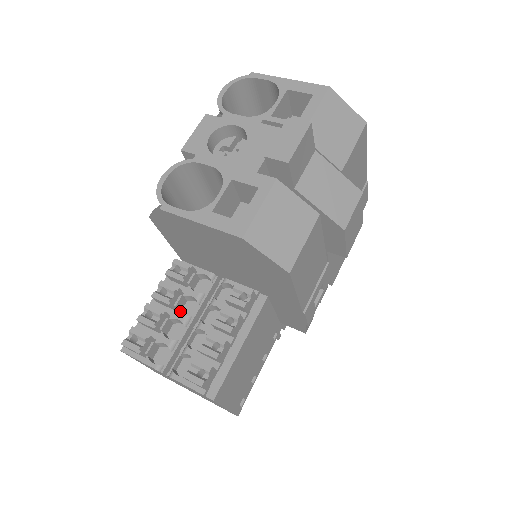
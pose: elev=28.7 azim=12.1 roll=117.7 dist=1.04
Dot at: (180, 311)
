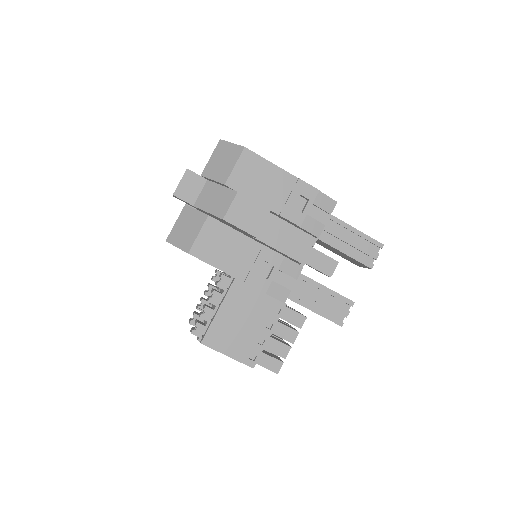
Dot at: occluded
